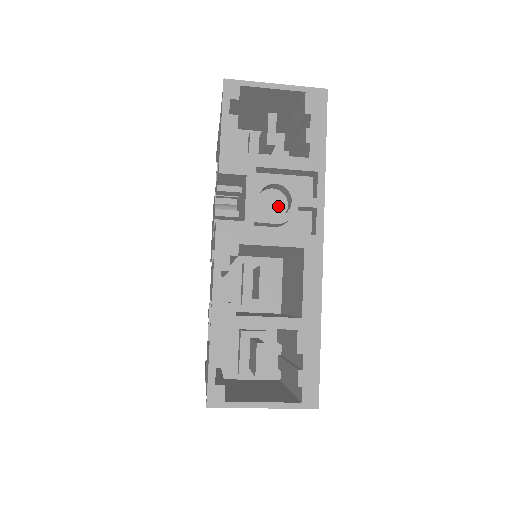
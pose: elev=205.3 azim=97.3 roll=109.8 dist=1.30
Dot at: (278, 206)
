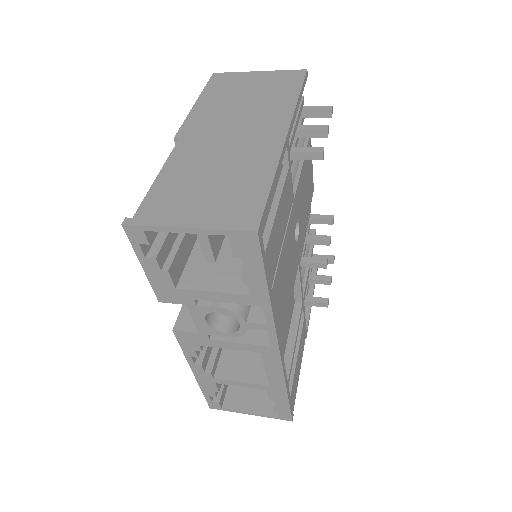
Dot at: occluded
